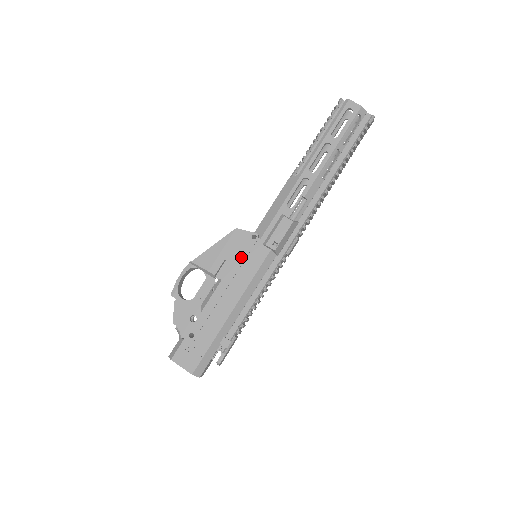
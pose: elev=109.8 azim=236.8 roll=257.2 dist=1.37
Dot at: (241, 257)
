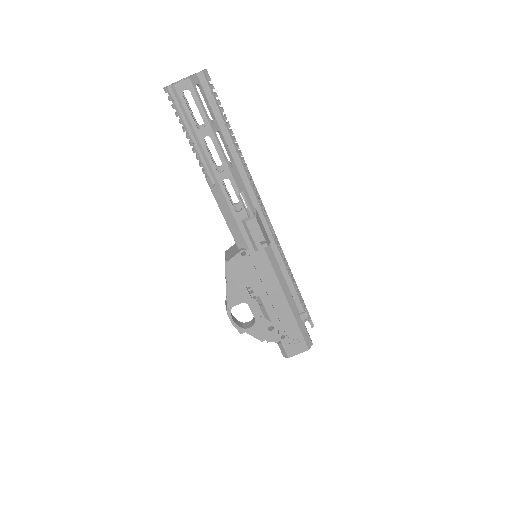
Dot at: (252, 273)
